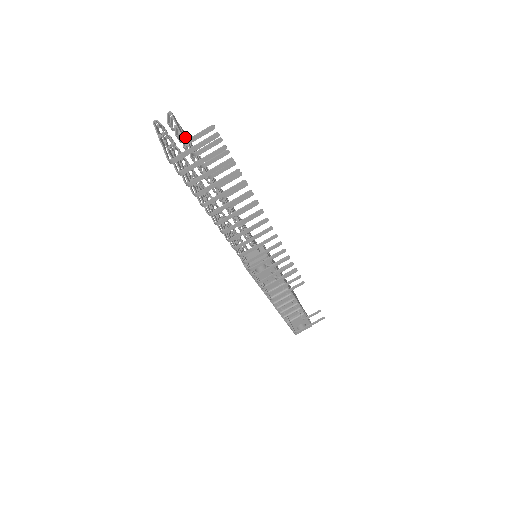
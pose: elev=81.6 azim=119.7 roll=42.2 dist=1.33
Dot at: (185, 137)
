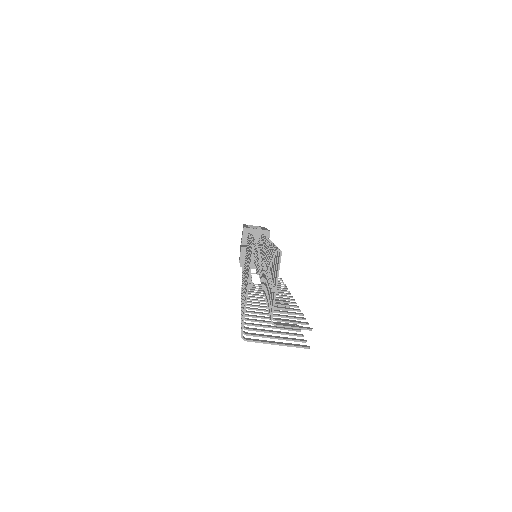
Dot at: occluded
